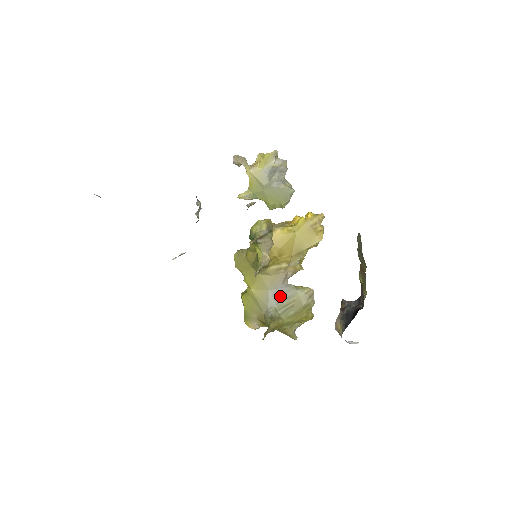
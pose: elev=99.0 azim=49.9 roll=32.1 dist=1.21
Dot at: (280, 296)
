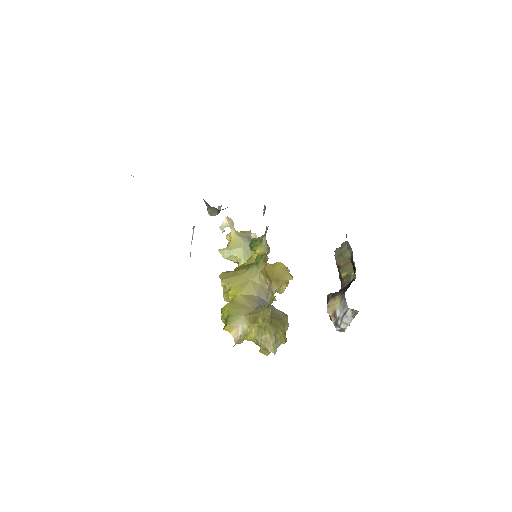
Dot at: (266, 304)
